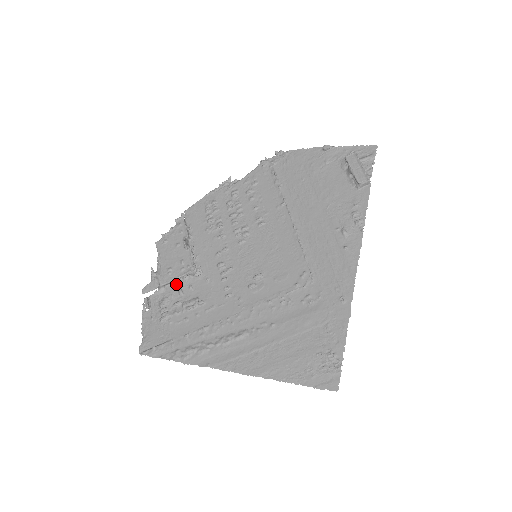
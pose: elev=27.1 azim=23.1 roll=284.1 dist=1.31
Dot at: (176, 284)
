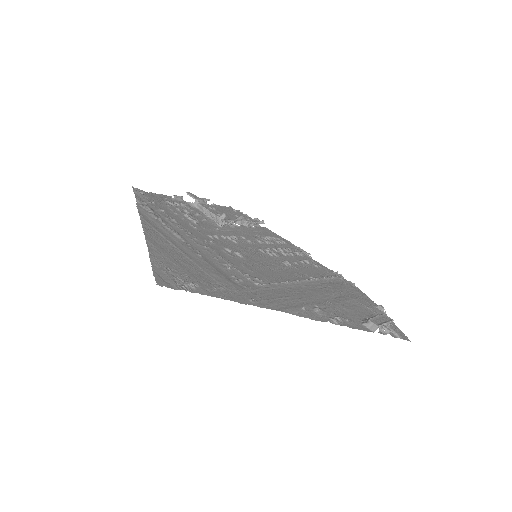
Dot at: (203, 213)
